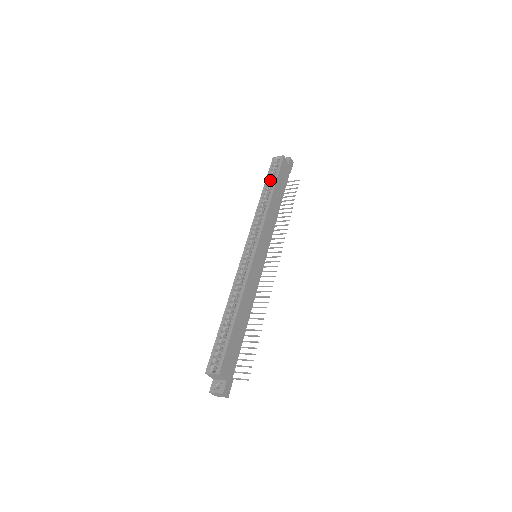
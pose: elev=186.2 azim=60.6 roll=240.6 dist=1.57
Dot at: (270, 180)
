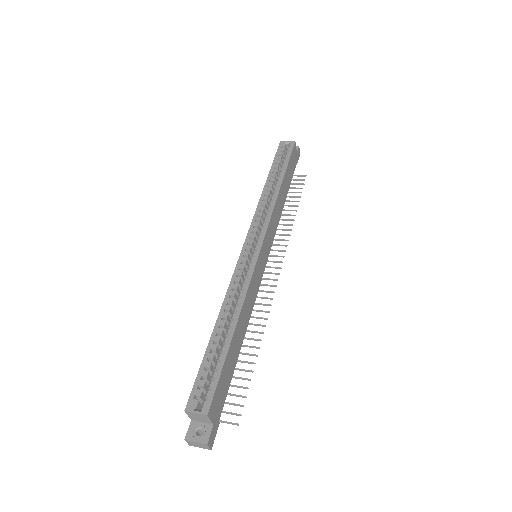
Dot at: (277, 166)
